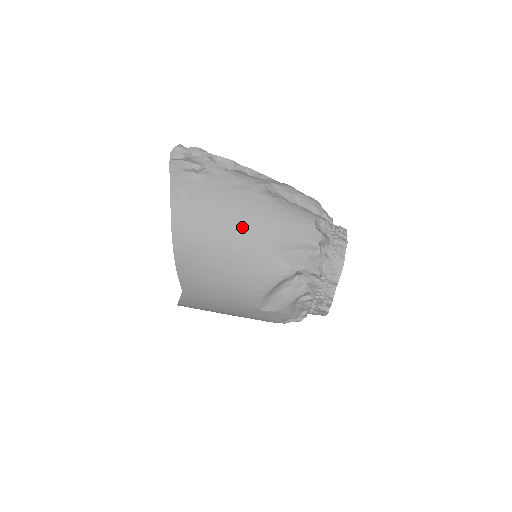
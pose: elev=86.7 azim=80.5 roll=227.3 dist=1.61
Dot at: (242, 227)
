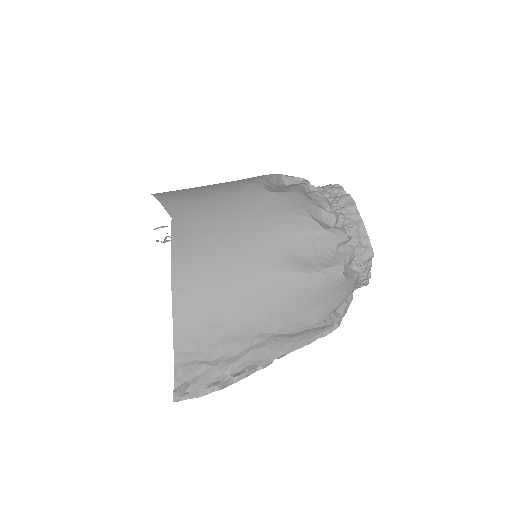
Dot at: occluded
